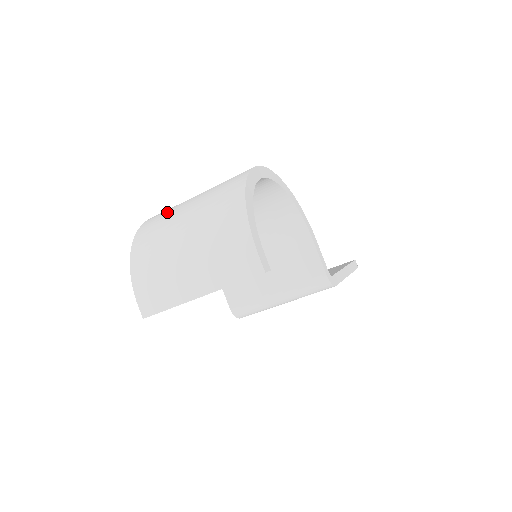
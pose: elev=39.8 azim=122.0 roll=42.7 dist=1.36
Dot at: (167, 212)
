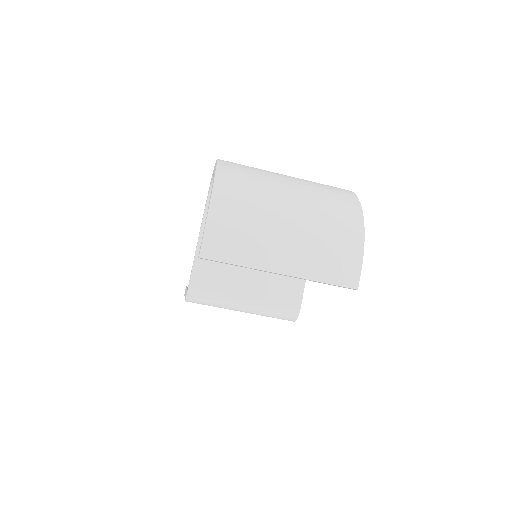
Dot at: (255, 169)
